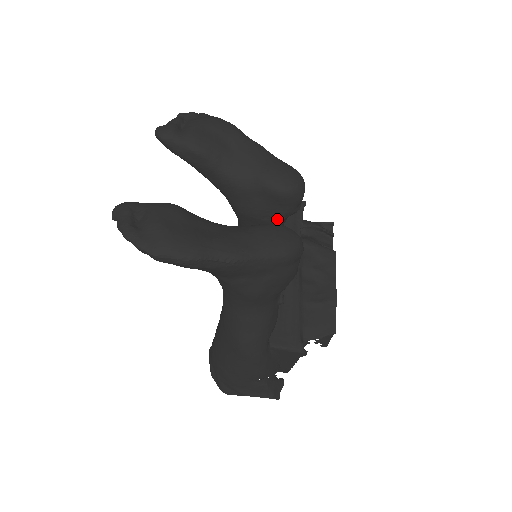
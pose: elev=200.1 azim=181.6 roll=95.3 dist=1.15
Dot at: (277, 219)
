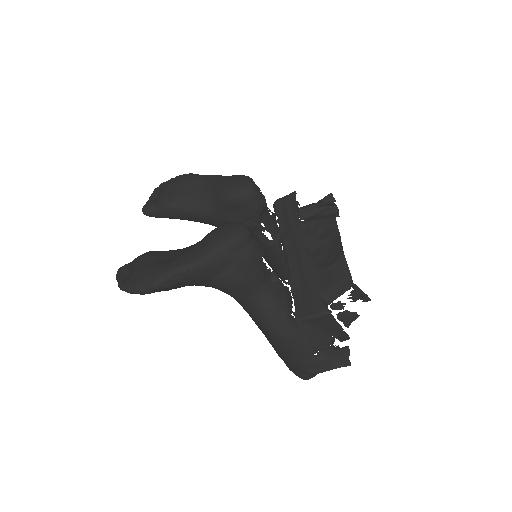
Dot at: (253, 219)
